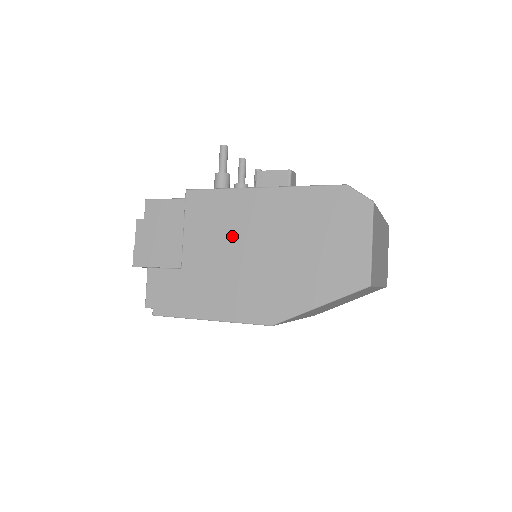
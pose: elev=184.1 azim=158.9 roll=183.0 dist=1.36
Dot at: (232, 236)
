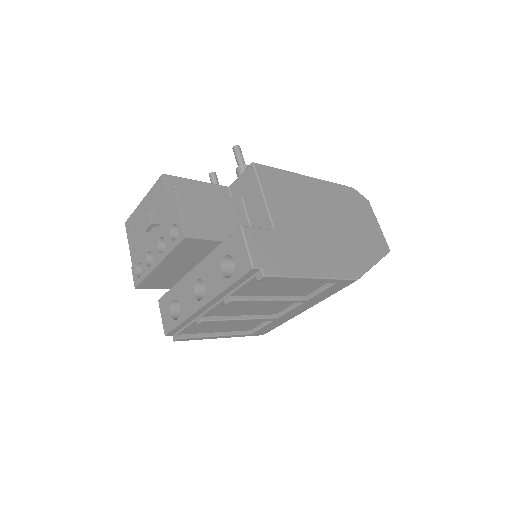
Dot at: (304, 208)
